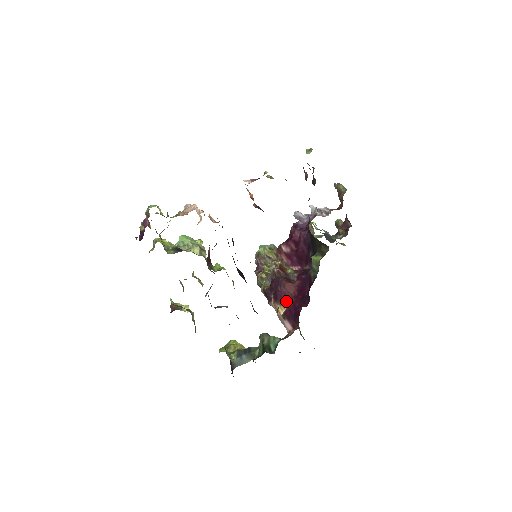
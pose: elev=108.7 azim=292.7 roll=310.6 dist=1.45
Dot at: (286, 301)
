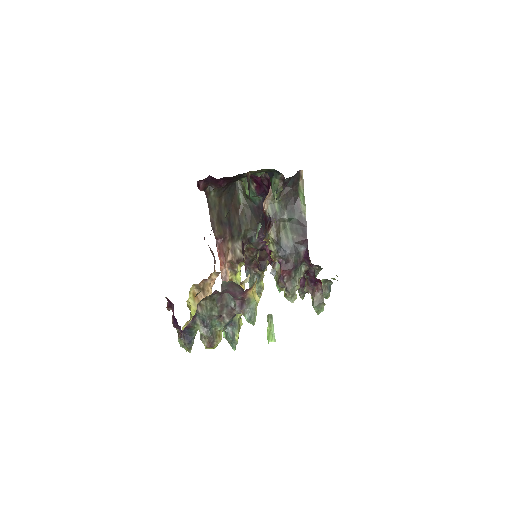
Dot at: occluded
